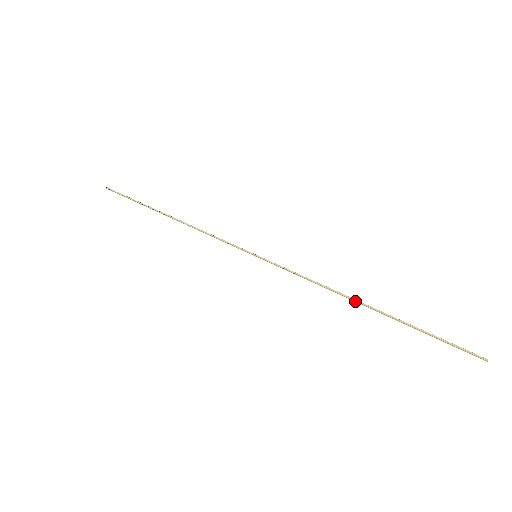
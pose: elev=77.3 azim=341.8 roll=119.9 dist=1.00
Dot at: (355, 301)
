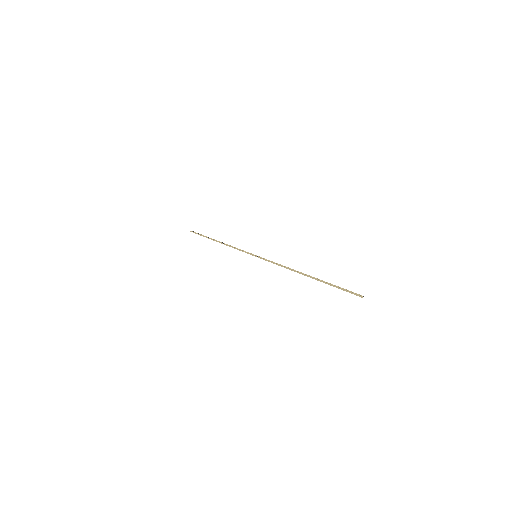
Dot at: (300, 273)
